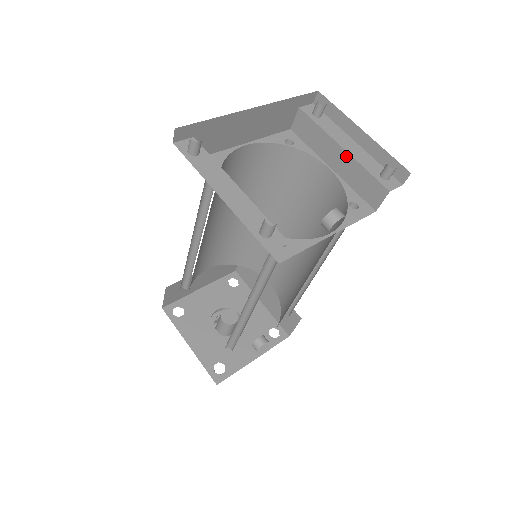
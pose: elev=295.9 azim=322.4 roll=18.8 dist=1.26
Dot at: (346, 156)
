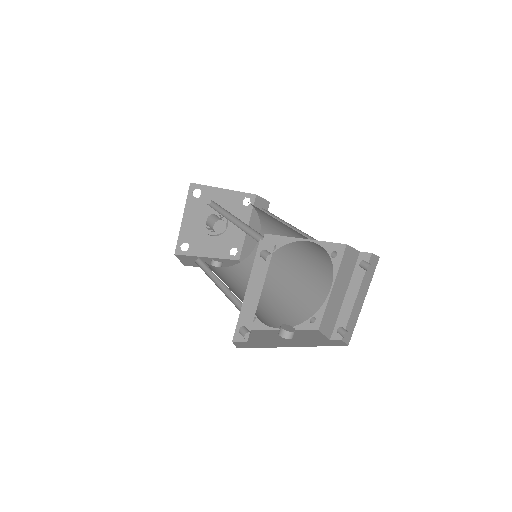
Dot at: (341, 302)
